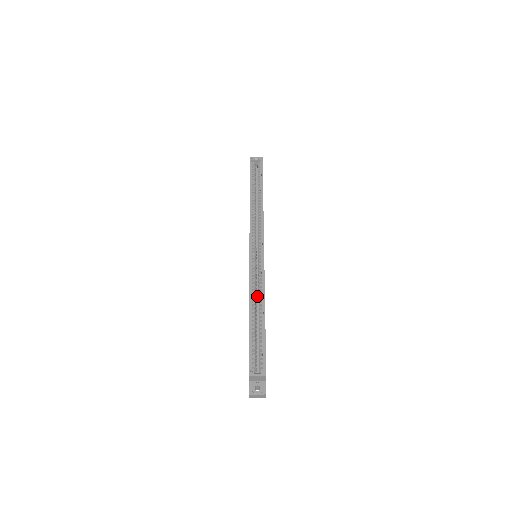
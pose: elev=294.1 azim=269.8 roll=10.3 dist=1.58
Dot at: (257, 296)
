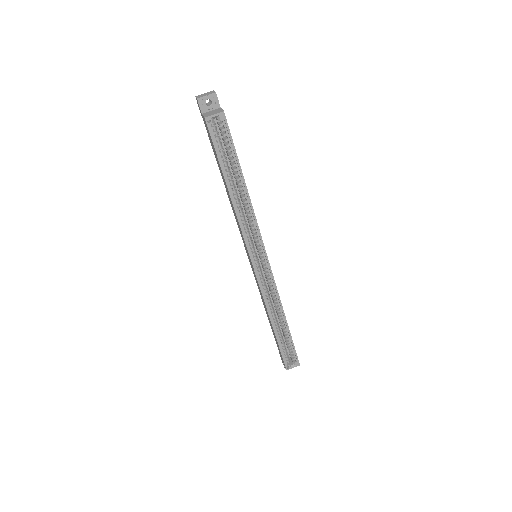
Dot at: occluded
